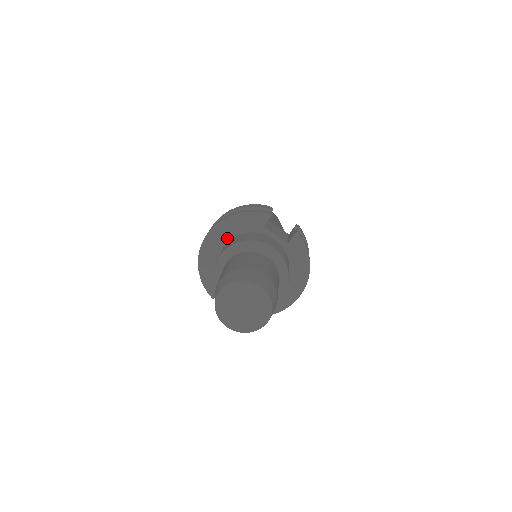
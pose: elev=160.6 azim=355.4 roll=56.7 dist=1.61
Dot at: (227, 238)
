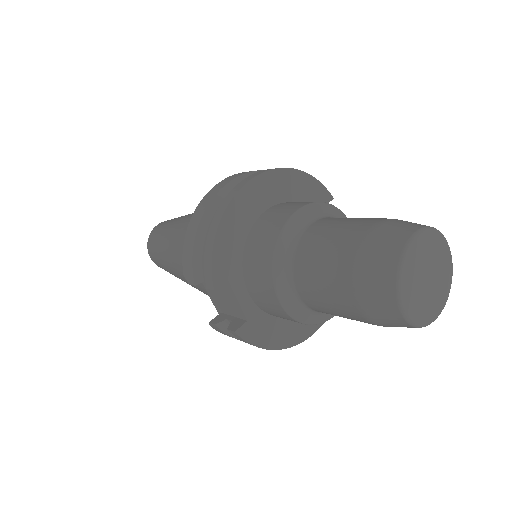
Dot at: (277, 198)
